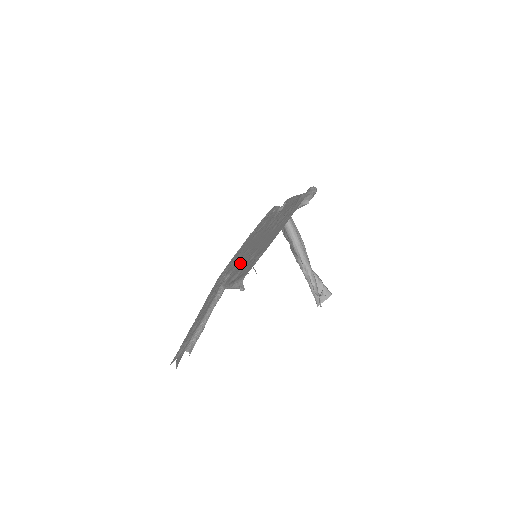
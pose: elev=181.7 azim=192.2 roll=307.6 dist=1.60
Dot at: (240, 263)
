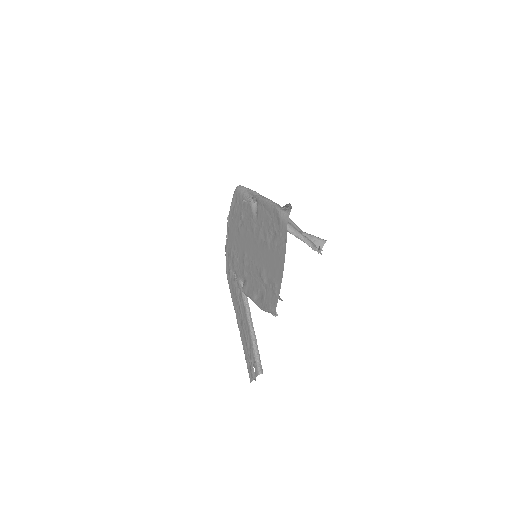
Dot at: (249, 273)
